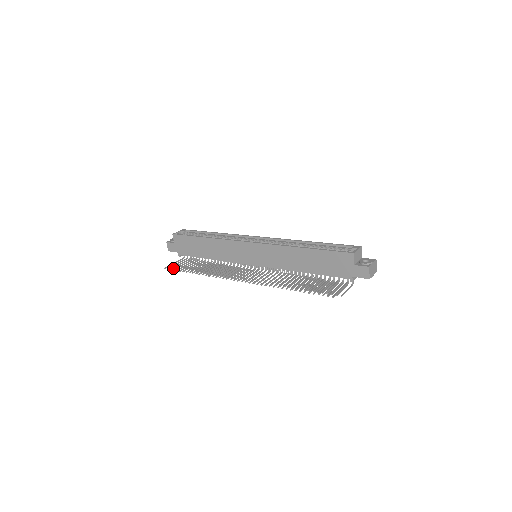
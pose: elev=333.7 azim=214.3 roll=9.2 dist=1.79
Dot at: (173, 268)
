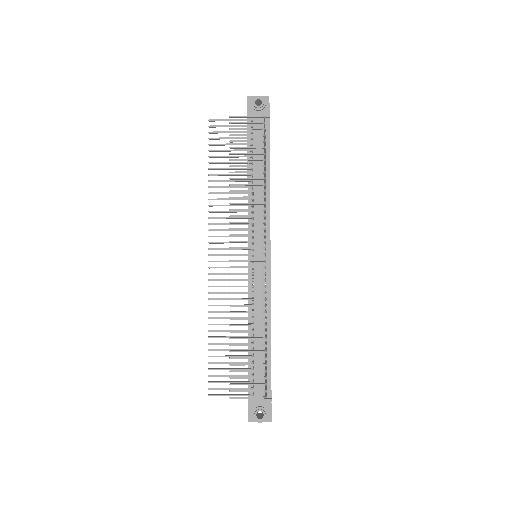
Dot at: (213, 382)
